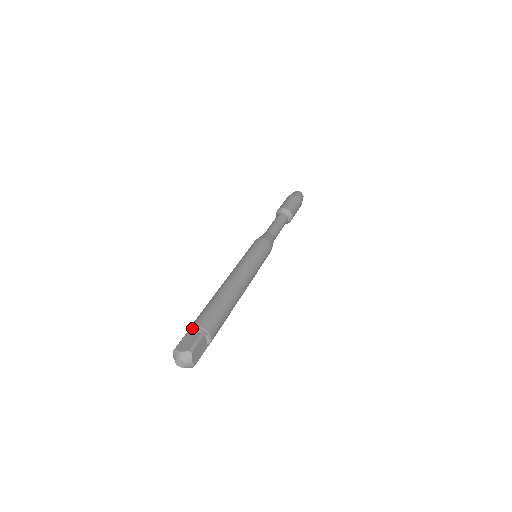
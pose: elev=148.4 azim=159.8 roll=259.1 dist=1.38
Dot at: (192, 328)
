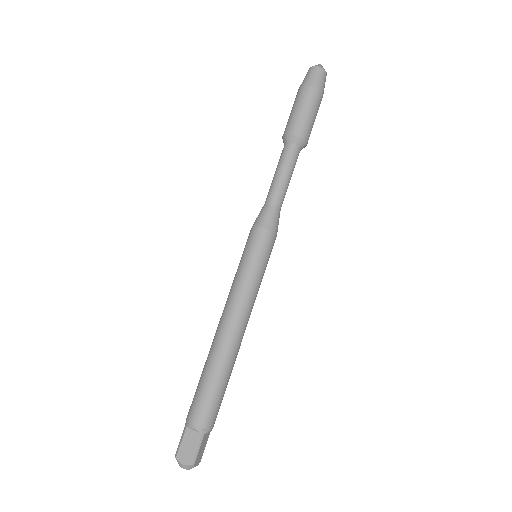
Dot at: (189, 427)
